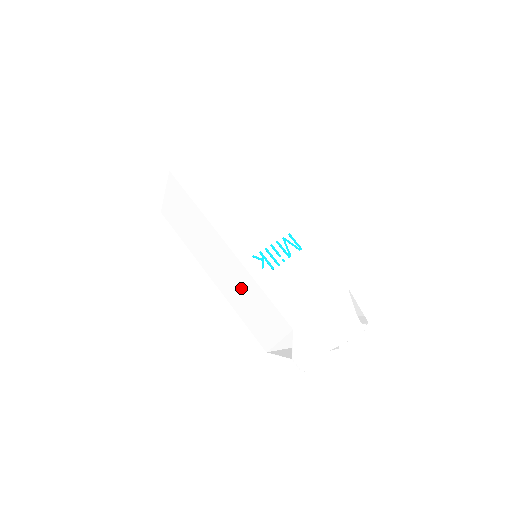
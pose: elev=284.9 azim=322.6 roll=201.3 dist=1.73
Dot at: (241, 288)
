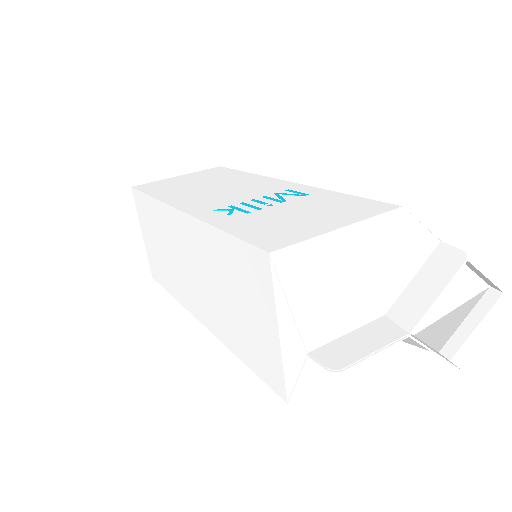
Dot at: (213, 277)
